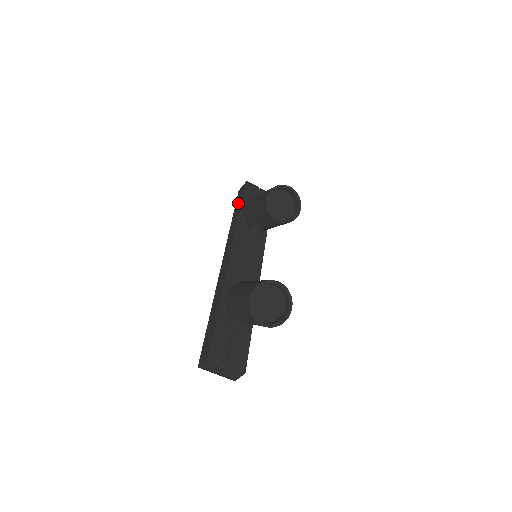
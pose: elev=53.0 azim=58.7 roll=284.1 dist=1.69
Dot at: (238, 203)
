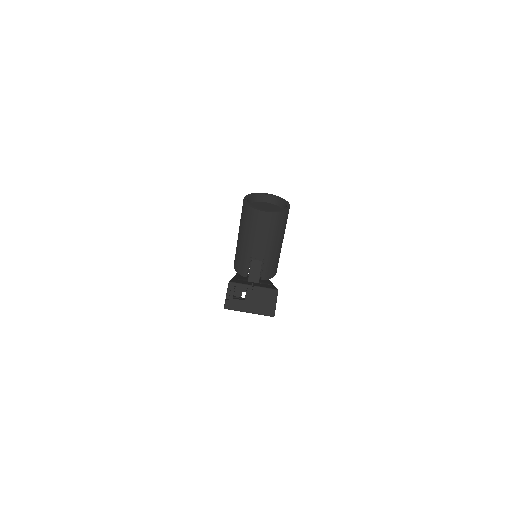
Dot at: occluded
